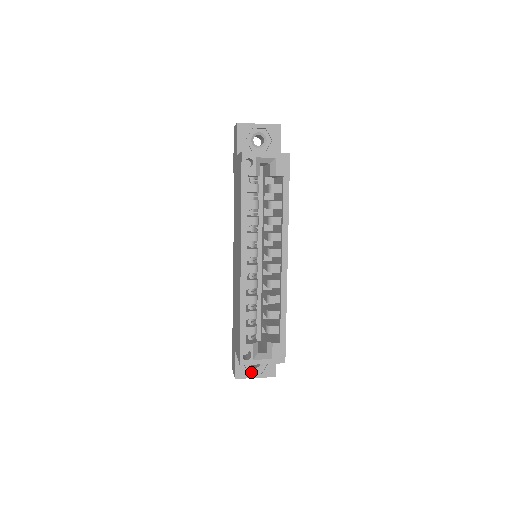
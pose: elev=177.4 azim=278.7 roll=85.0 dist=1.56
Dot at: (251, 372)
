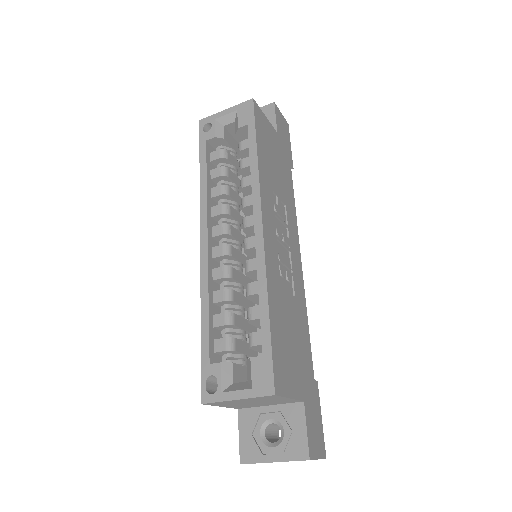
Dot at: (265, 450)
